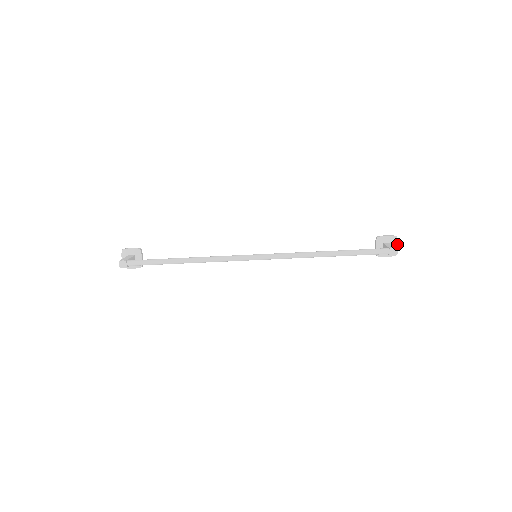
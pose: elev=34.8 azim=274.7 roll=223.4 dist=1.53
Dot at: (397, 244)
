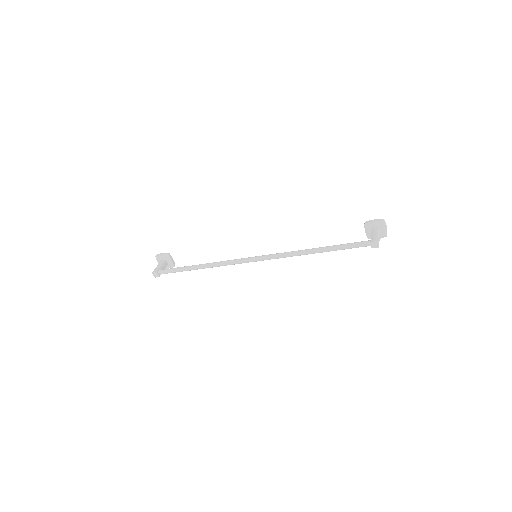
Dot at: (385, 227)
